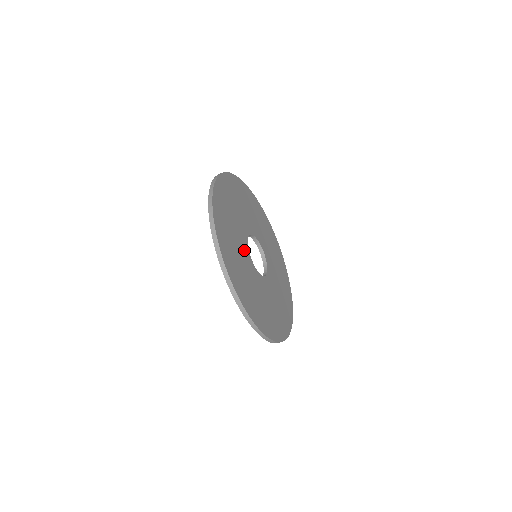
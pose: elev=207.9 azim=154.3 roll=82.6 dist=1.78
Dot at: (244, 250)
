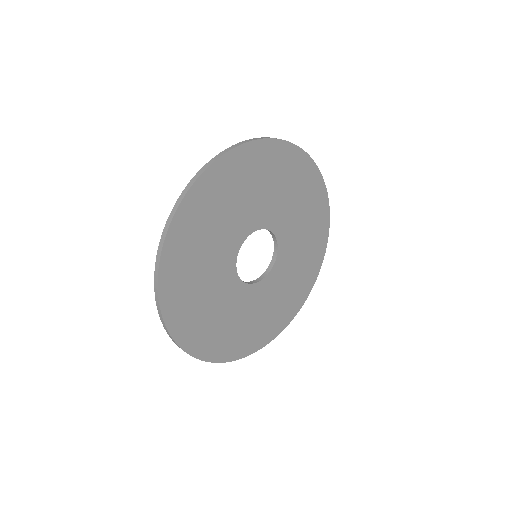
Dot at: (242, 225)
